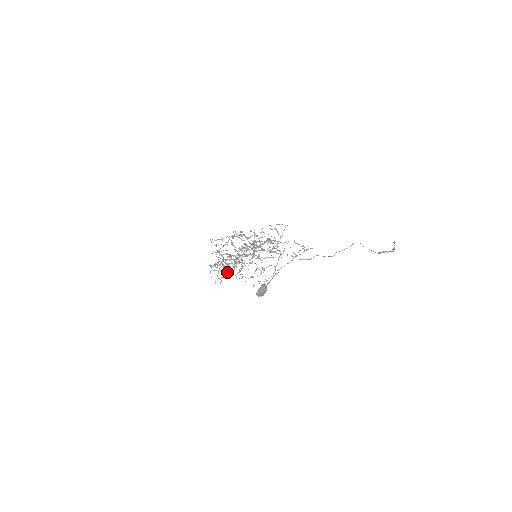
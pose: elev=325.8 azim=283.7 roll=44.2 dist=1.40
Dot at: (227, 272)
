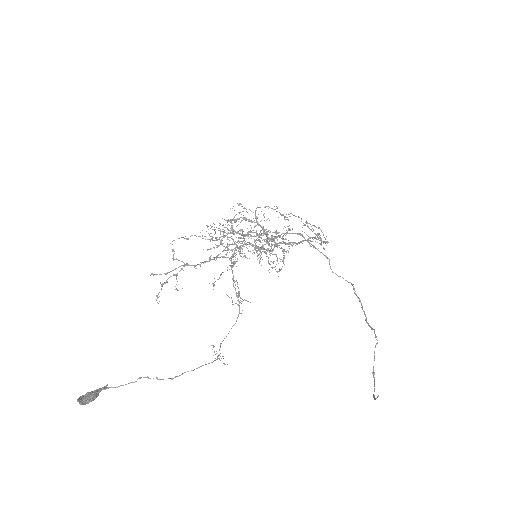
Dot at: (231, 236)
